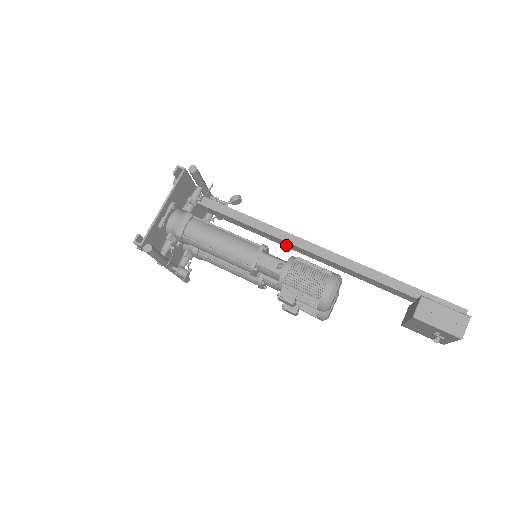
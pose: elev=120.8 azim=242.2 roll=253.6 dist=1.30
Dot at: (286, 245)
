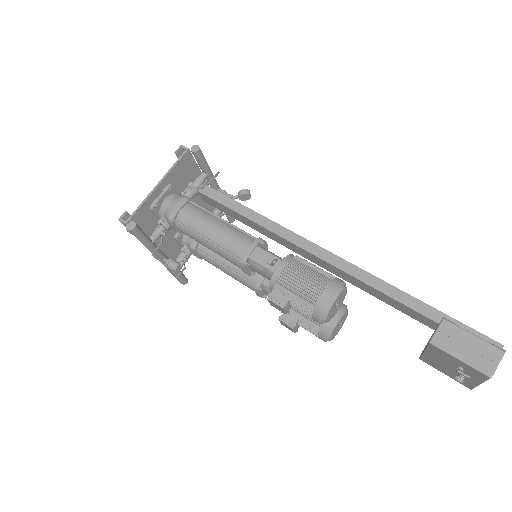
Dot at: (292, 248)
